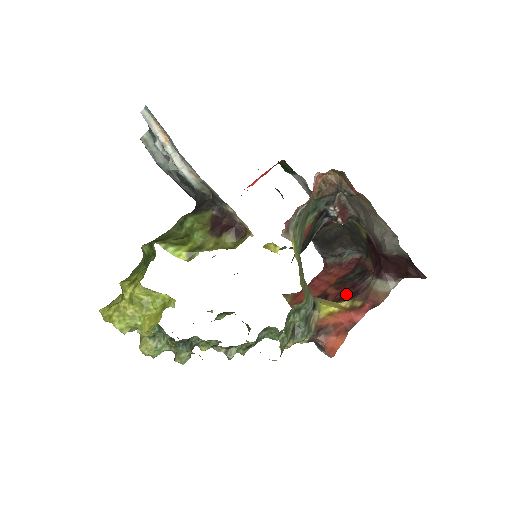
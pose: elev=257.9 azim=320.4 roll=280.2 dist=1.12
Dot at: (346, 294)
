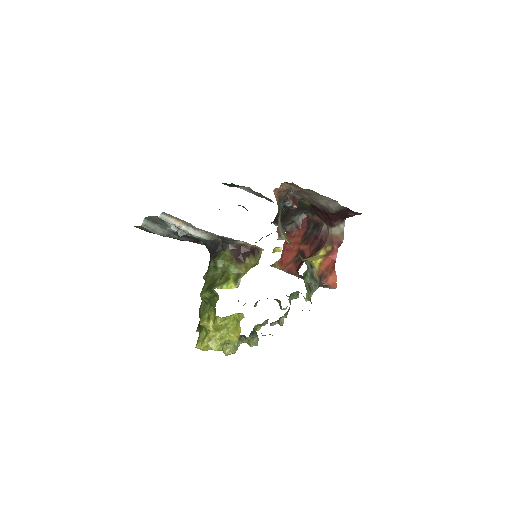
Dot at: (315, 245)
